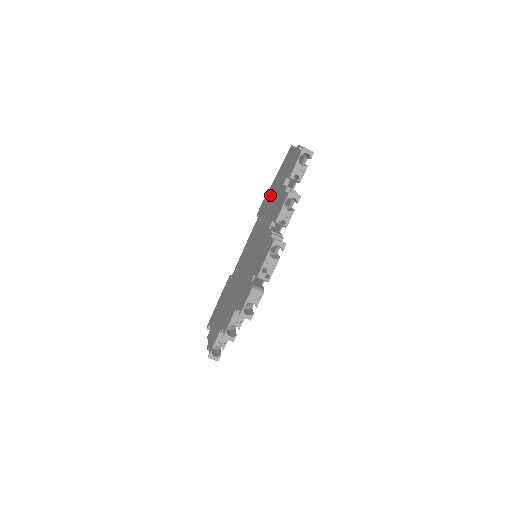
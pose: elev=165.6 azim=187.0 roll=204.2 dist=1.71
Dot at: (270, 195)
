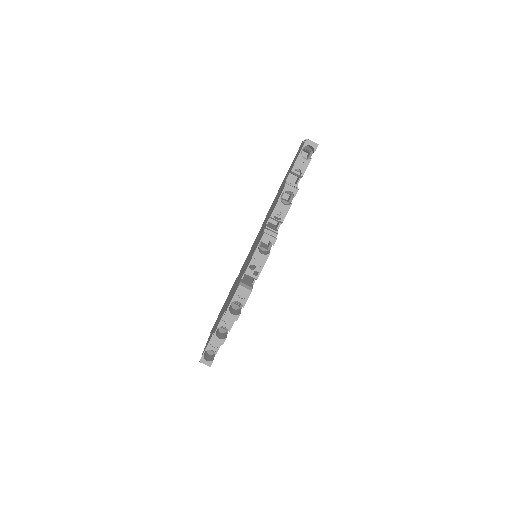
Dot at: occluded
